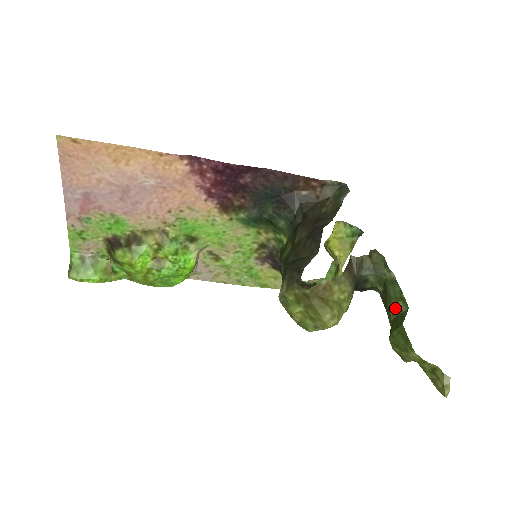
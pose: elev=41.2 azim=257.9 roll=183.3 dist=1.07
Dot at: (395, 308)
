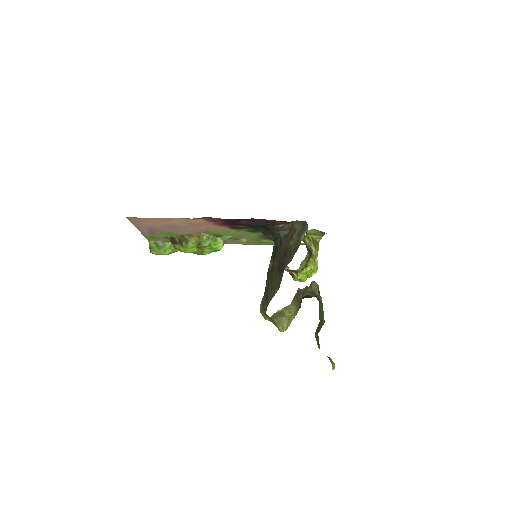
Dot at: (321, 317)
